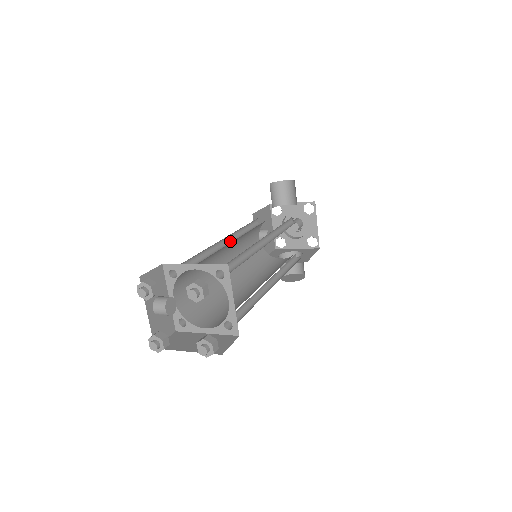
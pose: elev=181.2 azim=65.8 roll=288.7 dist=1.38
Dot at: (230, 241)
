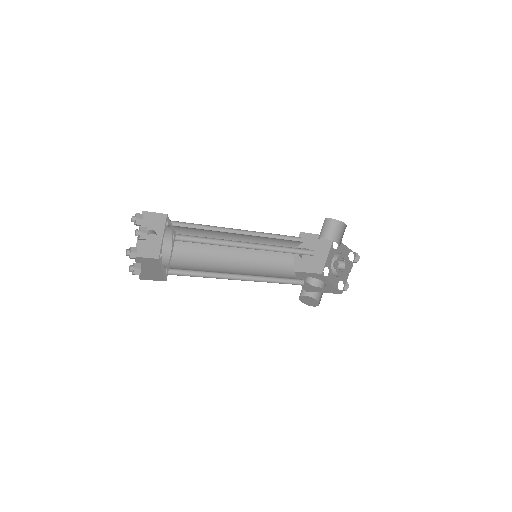
Dot at: occluded
